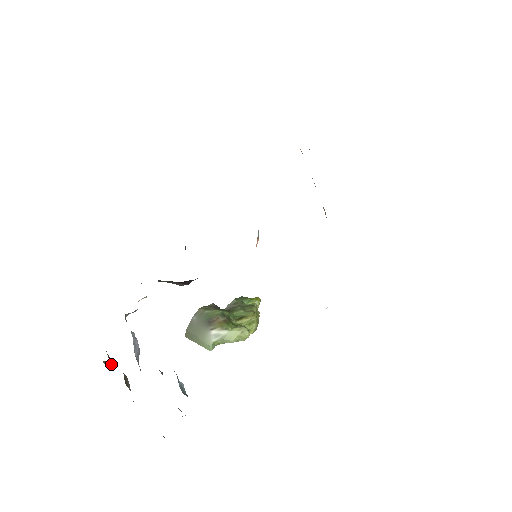
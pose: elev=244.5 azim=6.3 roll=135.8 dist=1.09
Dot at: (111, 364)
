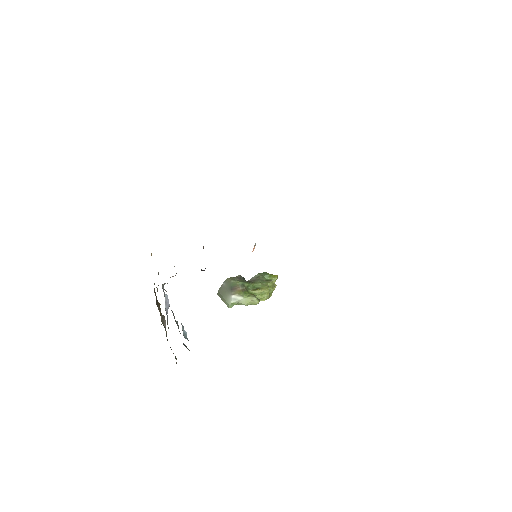
Dot at: occluded
